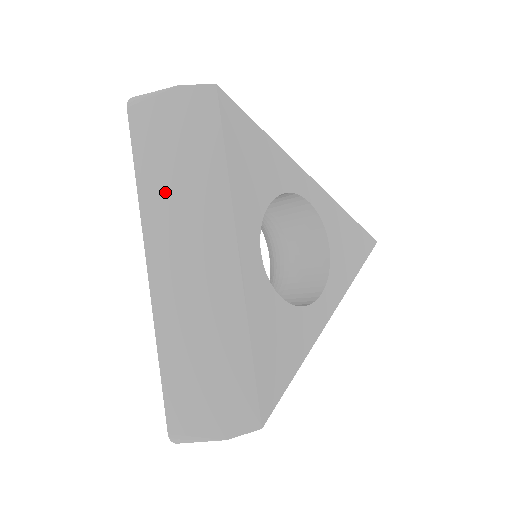
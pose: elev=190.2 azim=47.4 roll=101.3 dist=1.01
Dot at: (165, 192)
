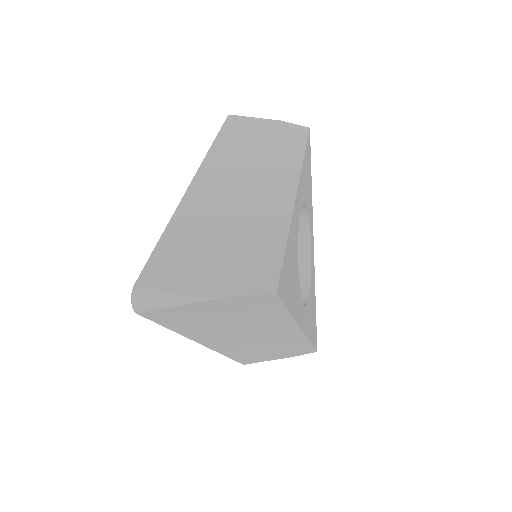
Dot at: (240, 150)
